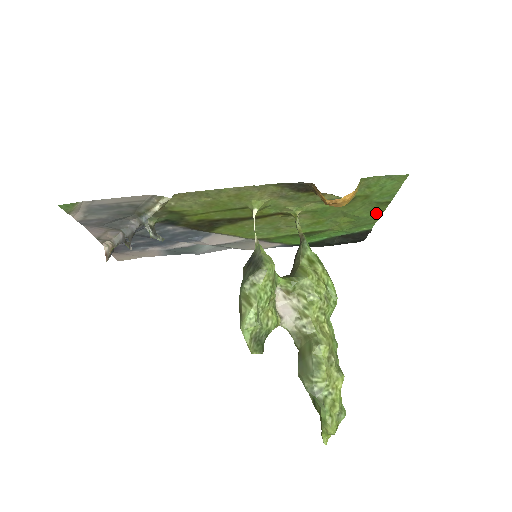
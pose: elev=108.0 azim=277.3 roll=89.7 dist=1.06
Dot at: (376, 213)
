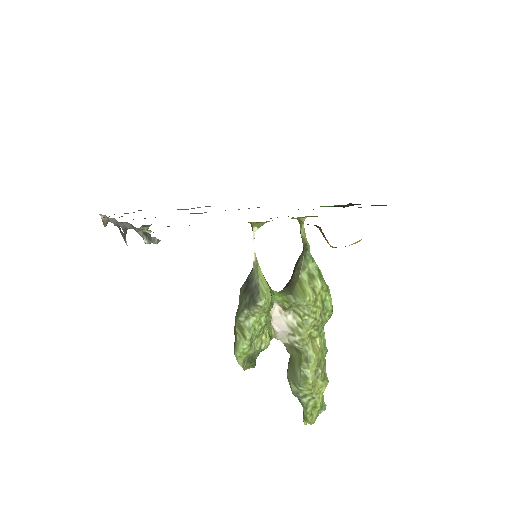
Dot at: occluded
